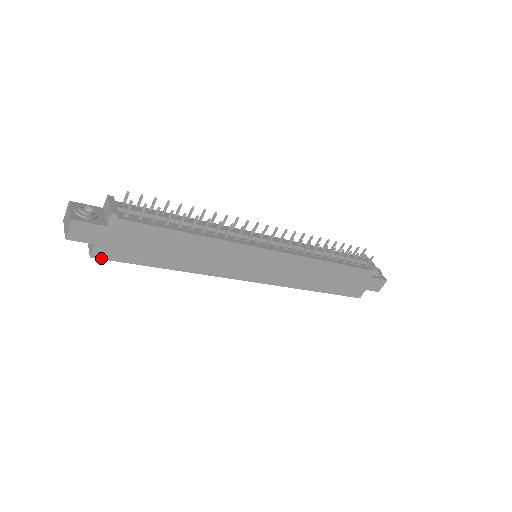
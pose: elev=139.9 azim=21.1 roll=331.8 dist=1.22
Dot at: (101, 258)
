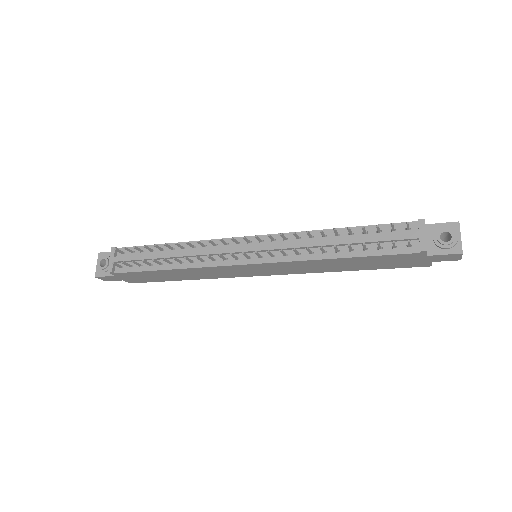
Dot at: occluded
